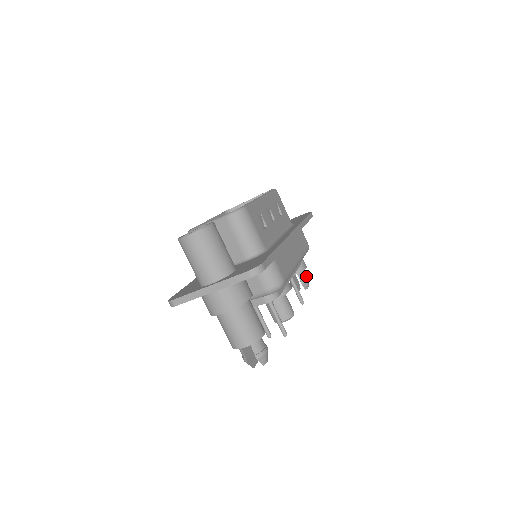
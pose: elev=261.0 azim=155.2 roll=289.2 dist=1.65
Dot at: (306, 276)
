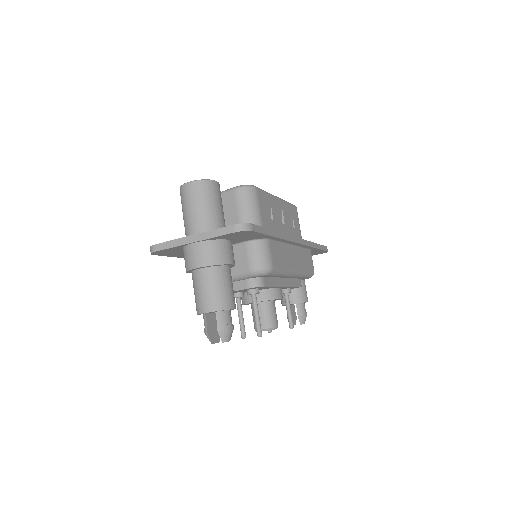
Dot at: (305, 311)
